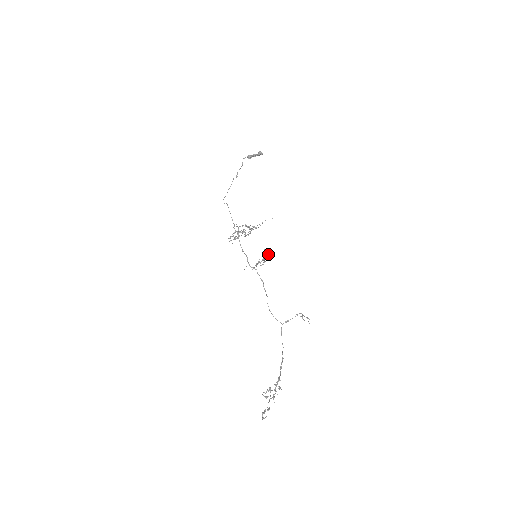
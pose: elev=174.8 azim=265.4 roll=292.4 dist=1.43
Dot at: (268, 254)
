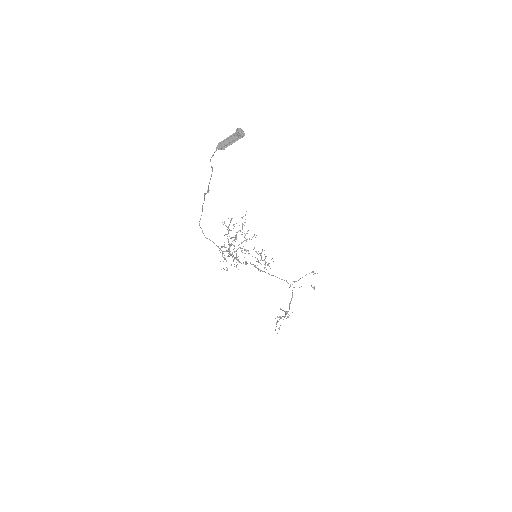
Dot at: (268, 264)
